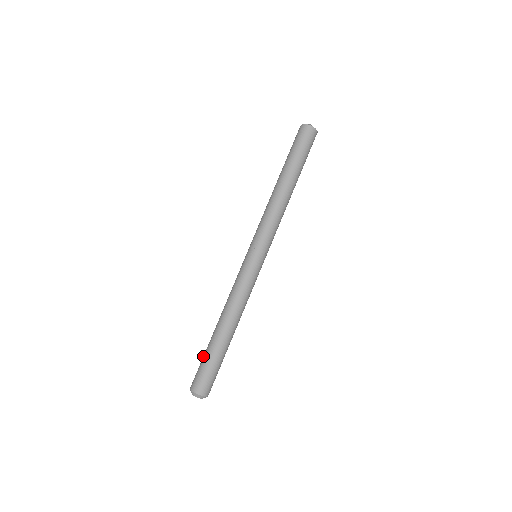
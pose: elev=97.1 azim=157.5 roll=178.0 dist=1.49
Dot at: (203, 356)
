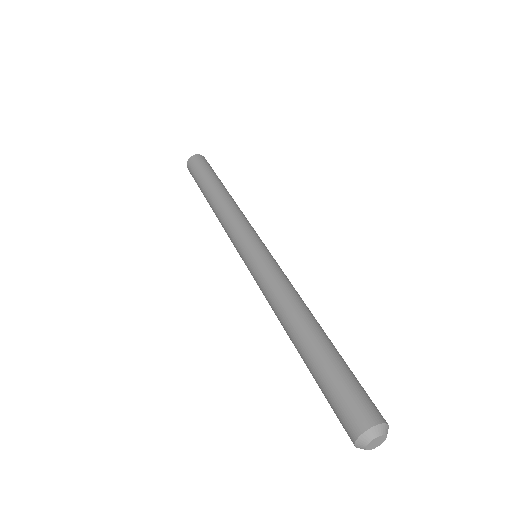
Dot at: (327, 375)
